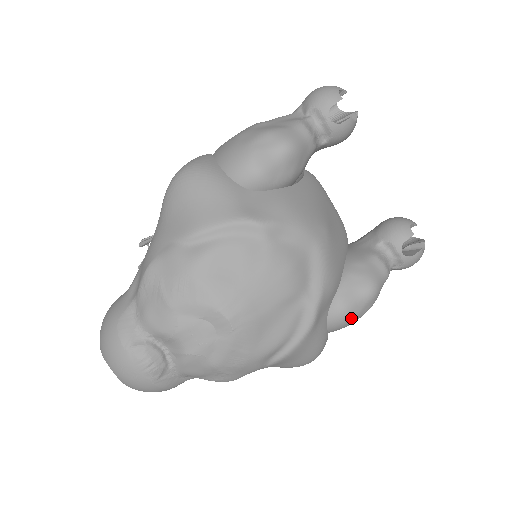
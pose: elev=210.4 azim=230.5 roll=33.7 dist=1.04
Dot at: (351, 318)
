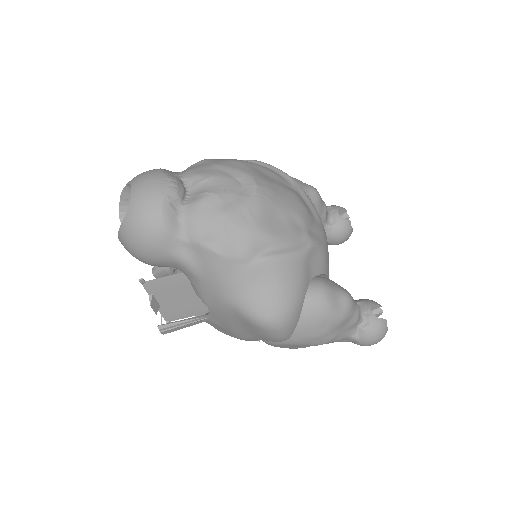
Dot at: (327, 300)
